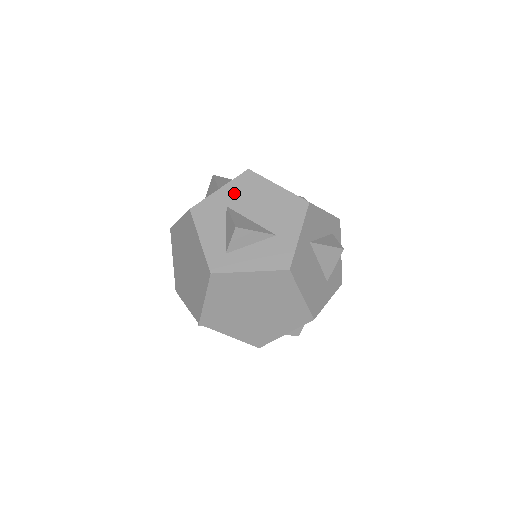
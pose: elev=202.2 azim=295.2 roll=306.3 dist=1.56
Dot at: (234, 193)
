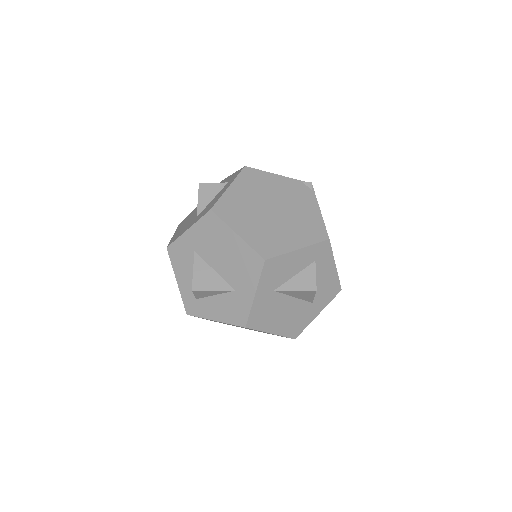
Dot at: (199, 237)
